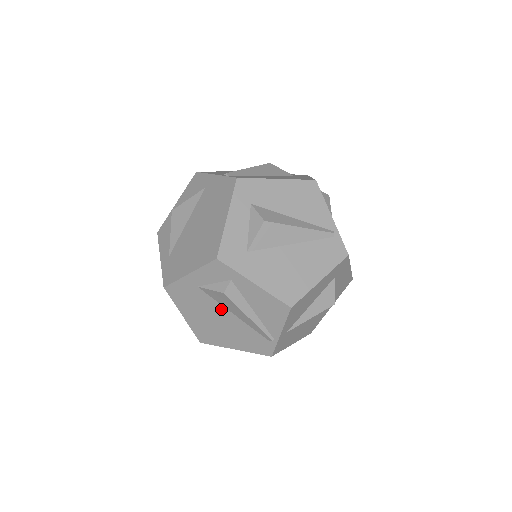
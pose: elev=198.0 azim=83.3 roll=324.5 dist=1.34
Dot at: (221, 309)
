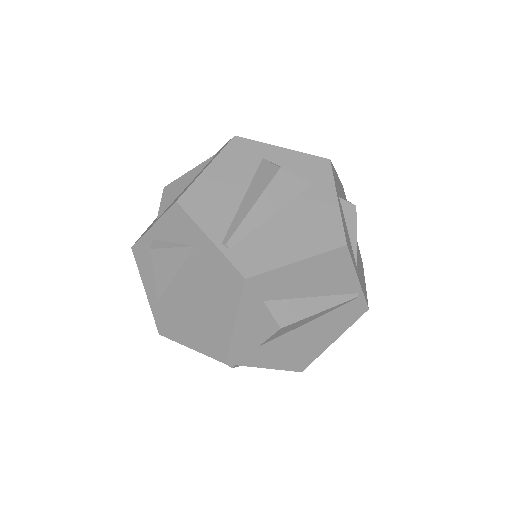
Dot at: occluded
